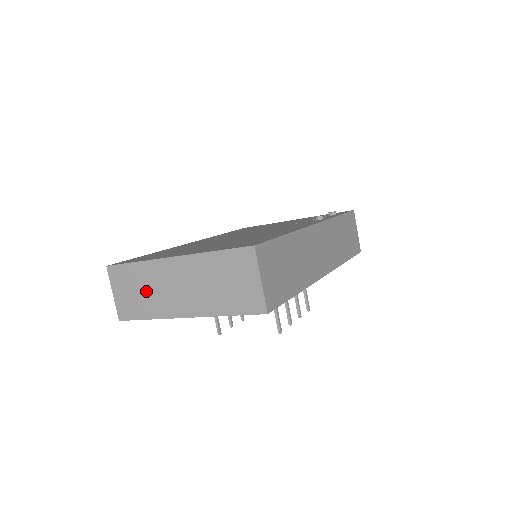
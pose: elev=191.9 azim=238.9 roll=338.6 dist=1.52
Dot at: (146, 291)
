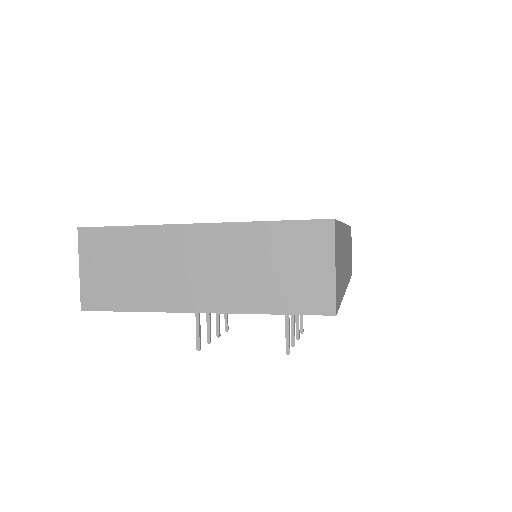
Dot at: (140, 269)
